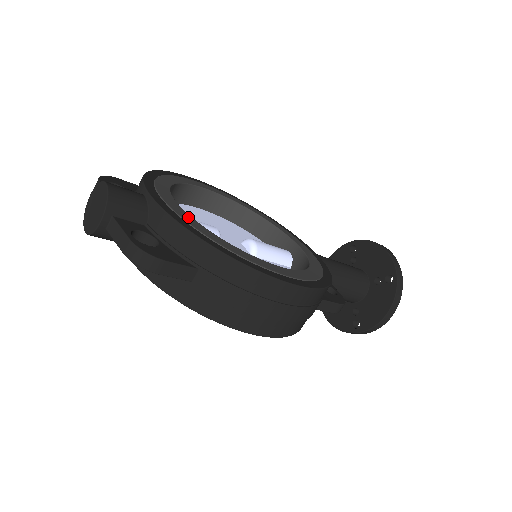
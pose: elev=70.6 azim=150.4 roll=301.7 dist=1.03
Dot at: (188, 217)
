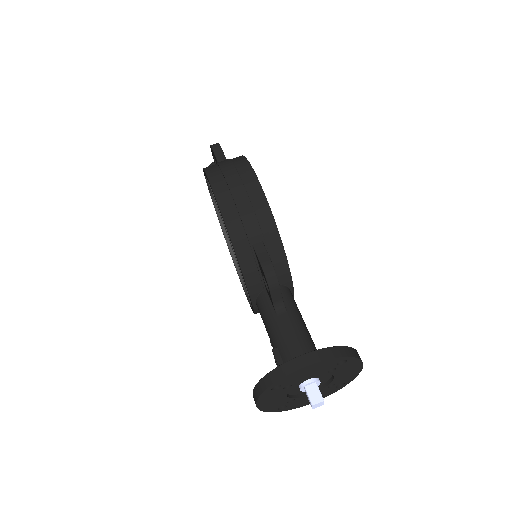
Dot at: occluded
